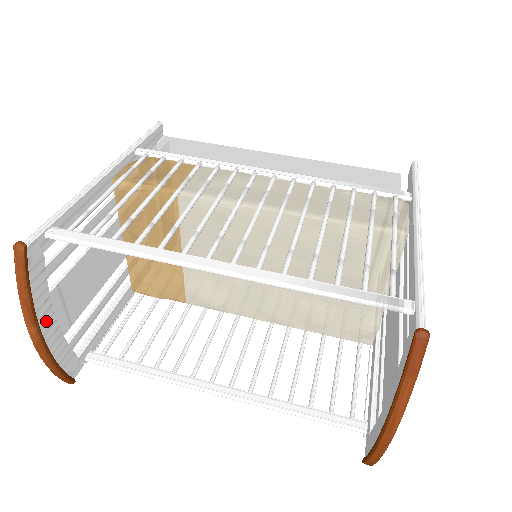
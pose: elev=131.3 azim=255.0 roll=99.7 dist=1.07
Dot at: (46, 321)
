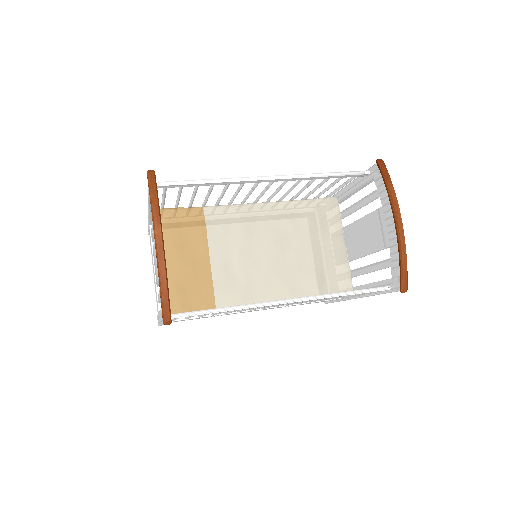
Dot at: occluded
